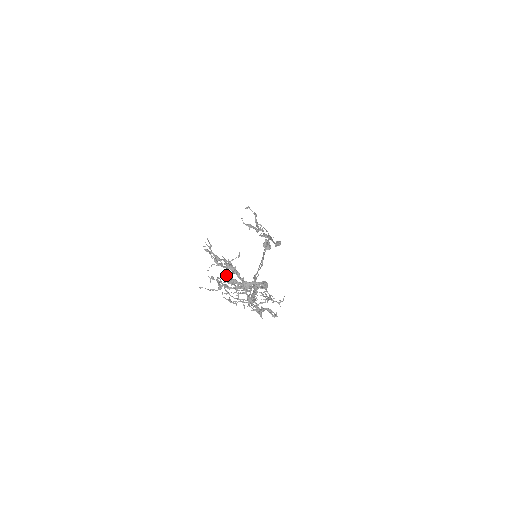
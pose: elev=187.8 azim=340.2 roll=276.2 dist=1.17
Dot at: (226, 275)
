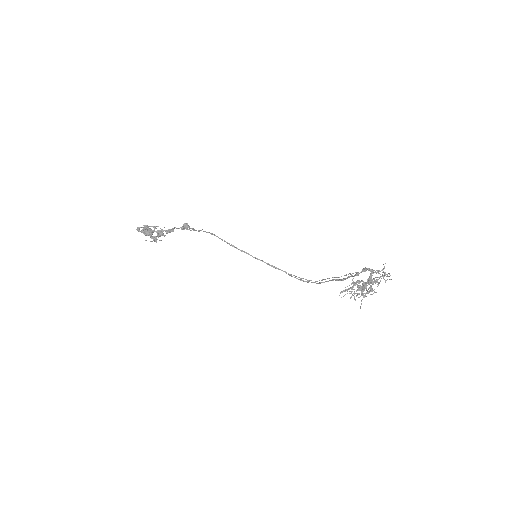
Dot at: (371, 289)
